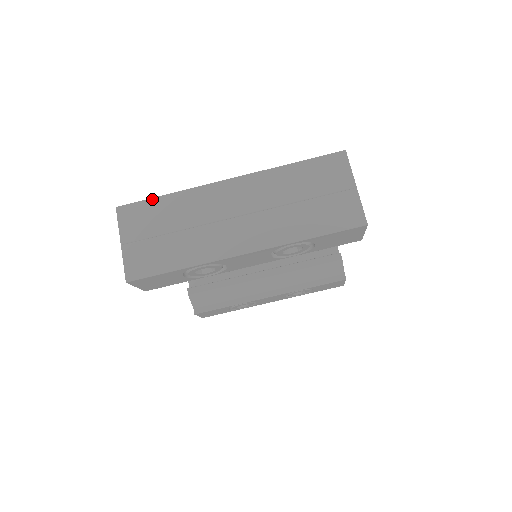
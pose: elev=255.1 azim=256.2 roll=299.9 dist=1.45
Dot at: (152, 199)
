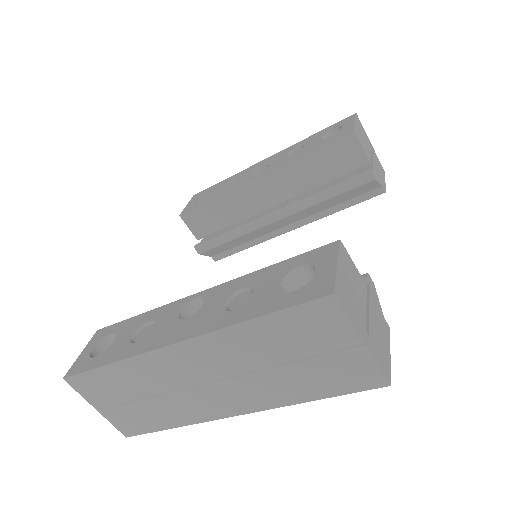
Dot at: (95, 370)
